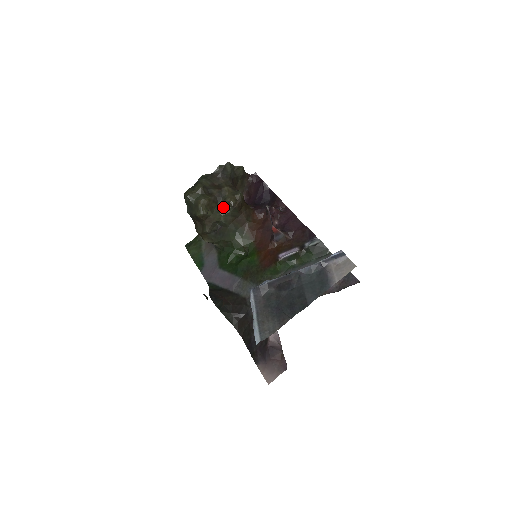
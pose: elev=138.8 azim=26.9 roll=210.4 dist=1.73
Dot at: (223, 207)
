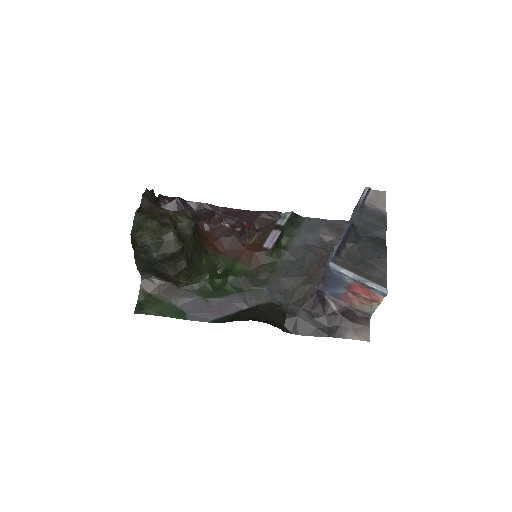
Dot at: (185, 232)
